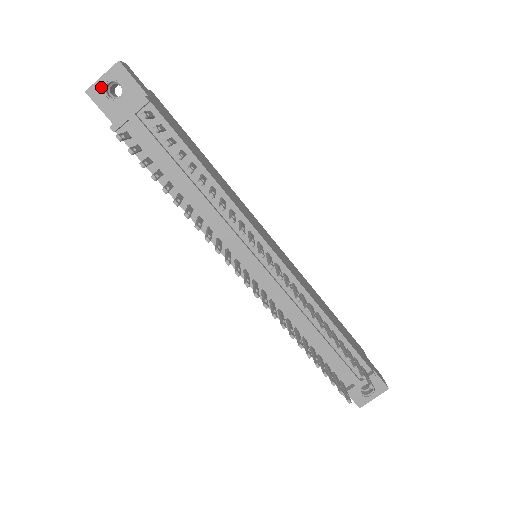
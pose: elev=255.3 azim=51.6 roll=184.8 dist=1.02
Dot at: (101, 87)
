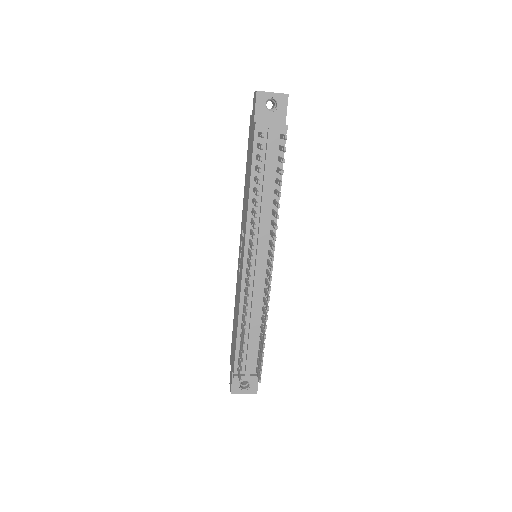
Dot at: (267, 97)
